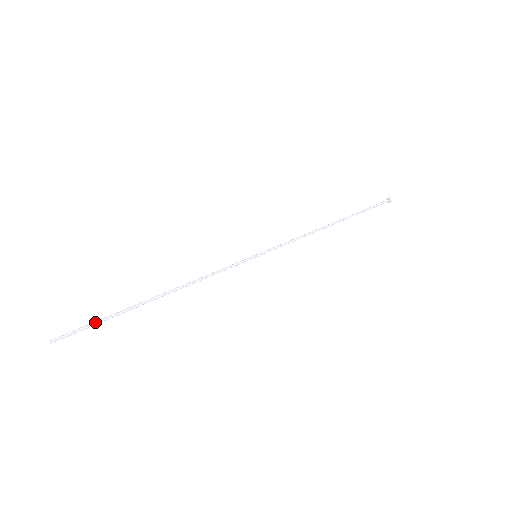
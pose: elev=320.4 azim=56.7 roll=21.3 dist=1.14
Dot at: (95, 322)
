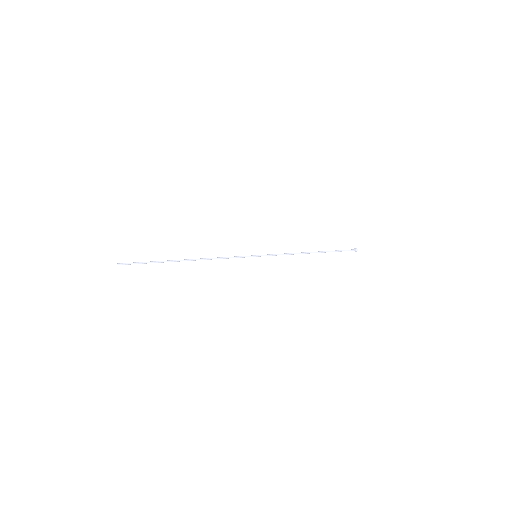
Dot at: (146, 262)
